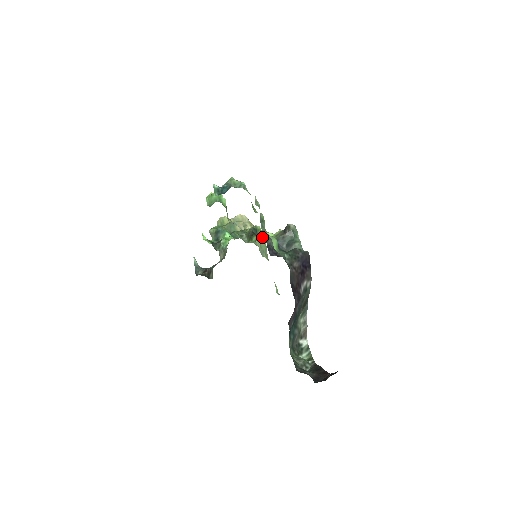
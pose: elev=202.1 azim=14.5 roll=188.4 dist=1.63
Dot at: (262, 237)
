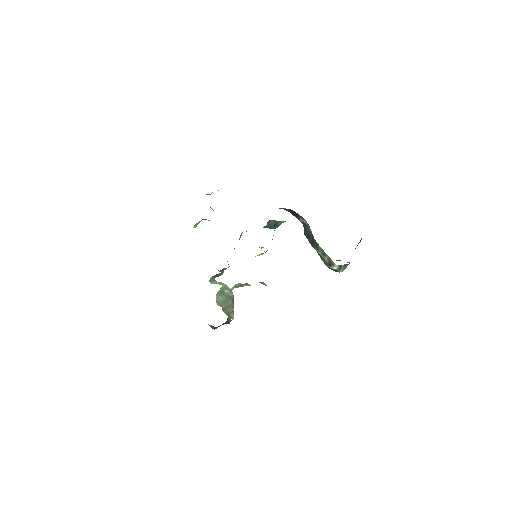
Dot at: occluded
